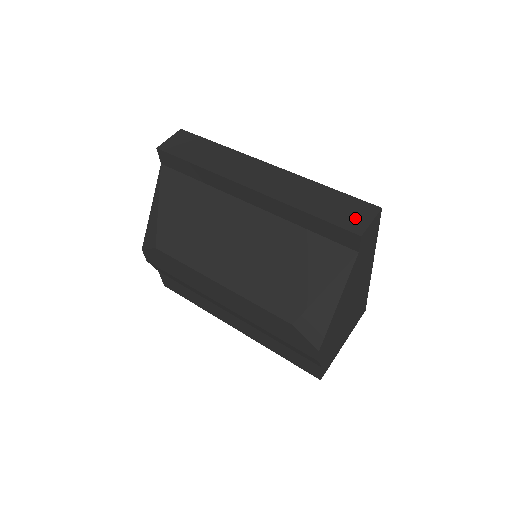
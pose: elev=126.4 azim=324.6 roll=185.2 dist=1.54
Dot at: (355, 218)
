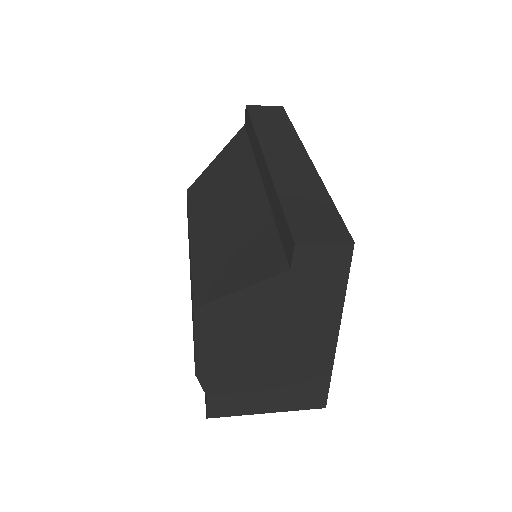
Dot at: (314, 230)
